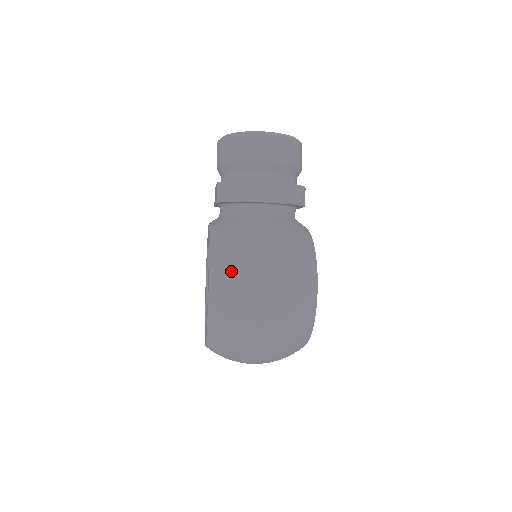
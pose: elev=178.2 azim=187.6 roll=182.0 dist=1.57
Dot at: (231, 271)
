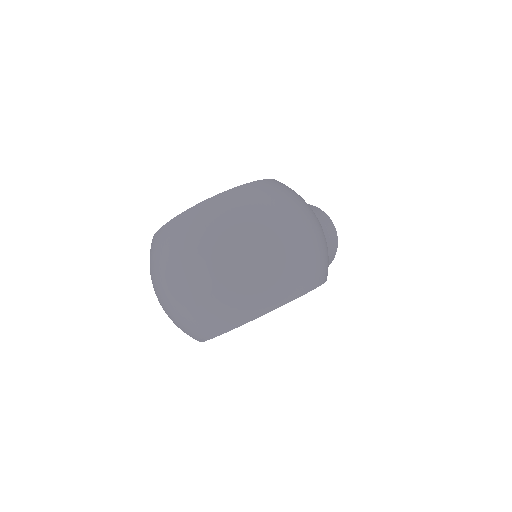
Dot at: (296, 193)
